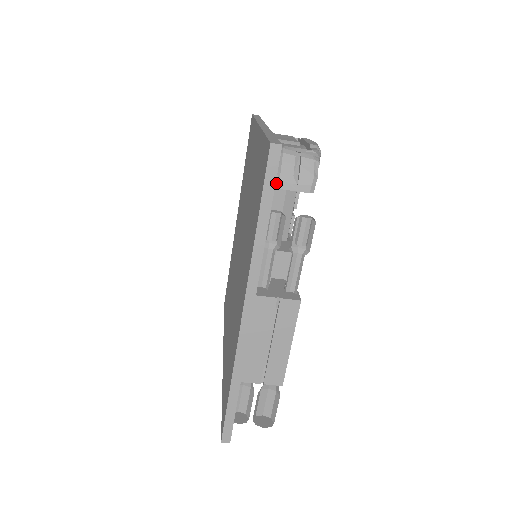
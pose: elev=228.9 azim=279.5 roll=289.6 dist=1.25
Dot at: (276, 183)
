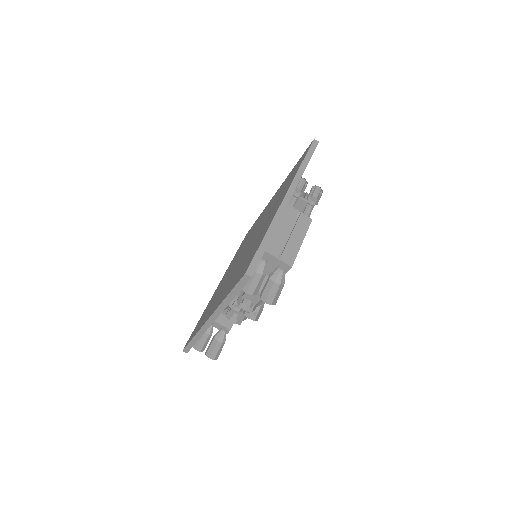
Dot at: occluded
